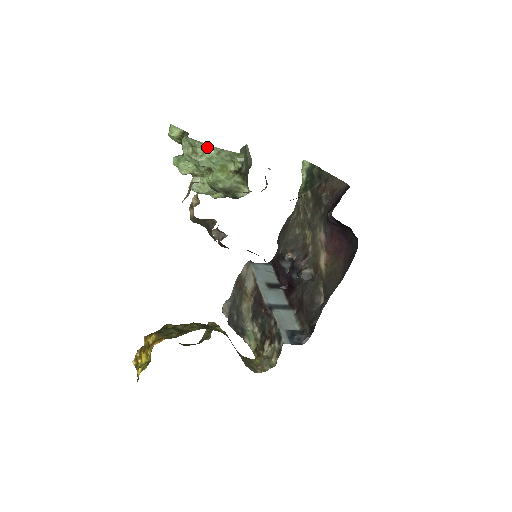
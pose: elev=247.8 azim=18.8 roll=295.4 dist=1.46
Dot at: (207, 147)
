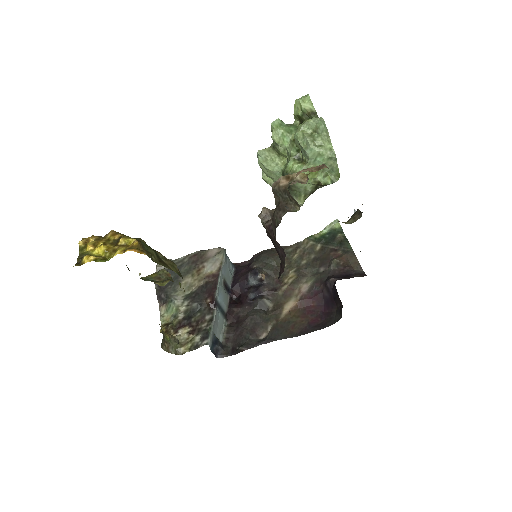
Dot at: (328, 145)
